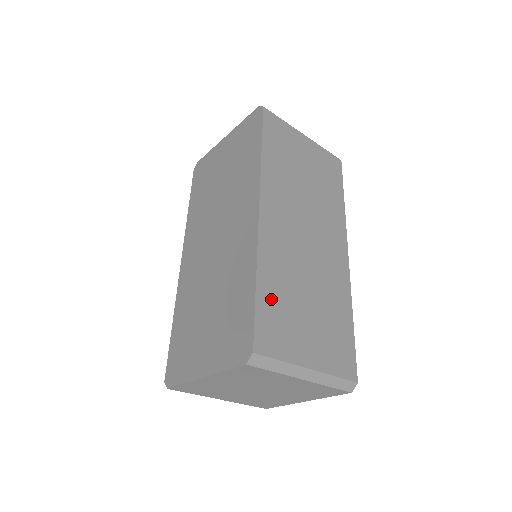
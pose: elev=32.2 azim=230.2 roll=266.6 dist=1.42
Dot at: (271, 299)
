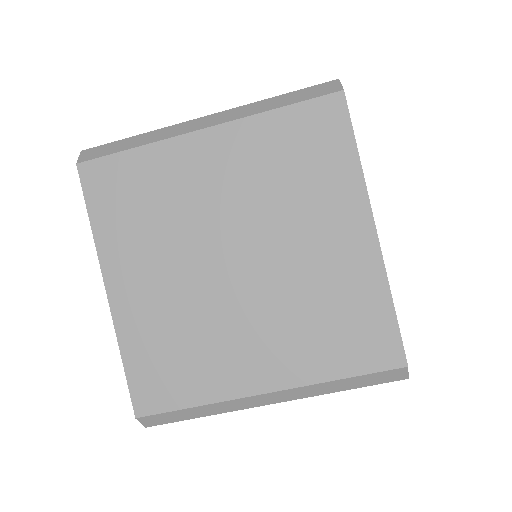
Dot at: occluded
